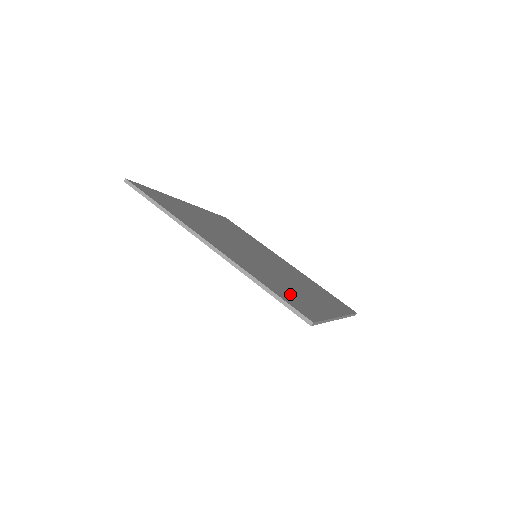
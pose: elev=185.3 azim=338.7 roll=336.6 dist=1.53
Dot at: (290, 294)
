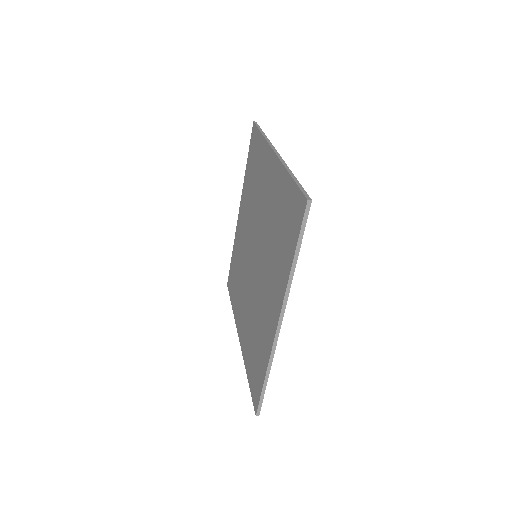
Dot at: occluded
